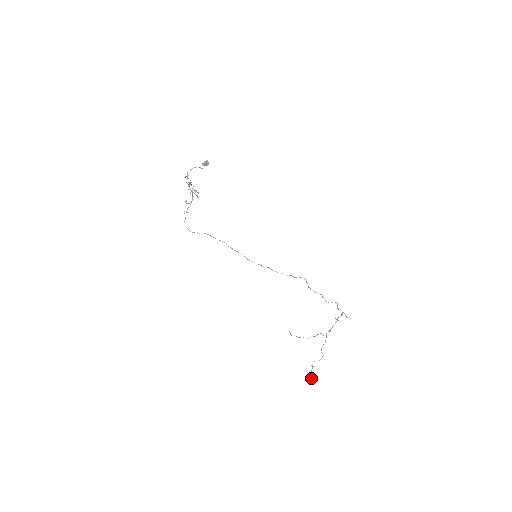
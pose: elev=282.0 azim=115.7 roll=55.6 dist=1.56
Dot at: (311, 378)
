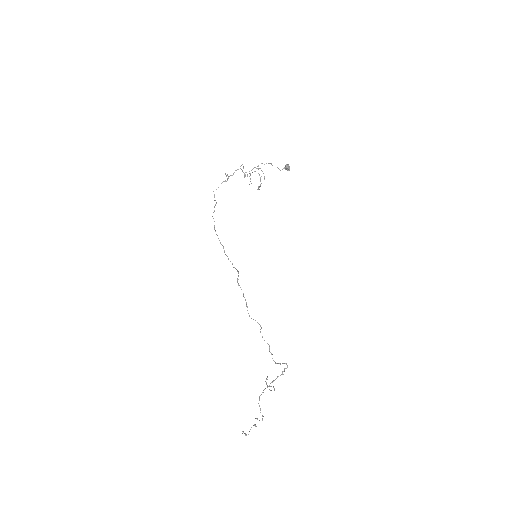
Dot at: (242, 433)
